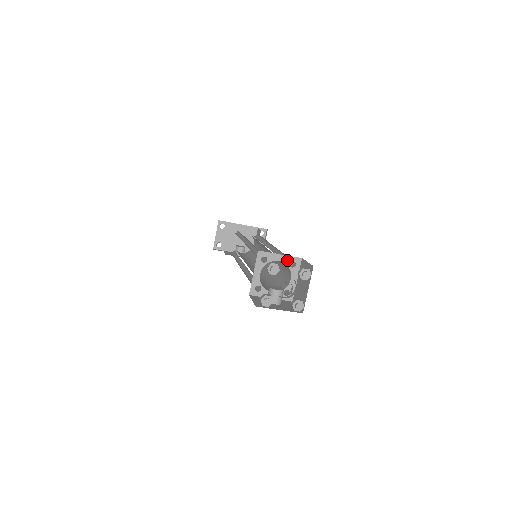
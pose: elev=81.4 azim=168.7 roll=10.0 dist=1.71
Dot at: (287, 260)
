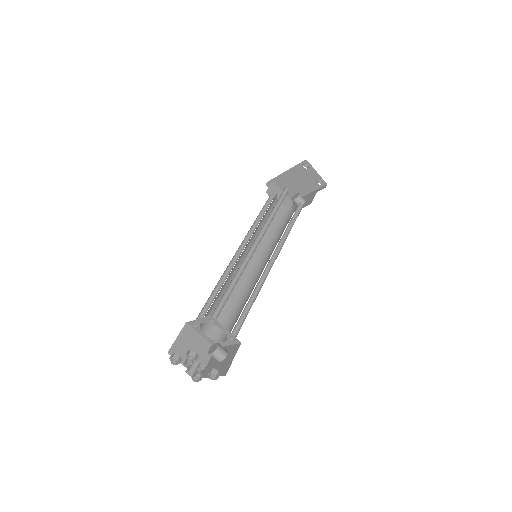
Dot at: (205, 320)
